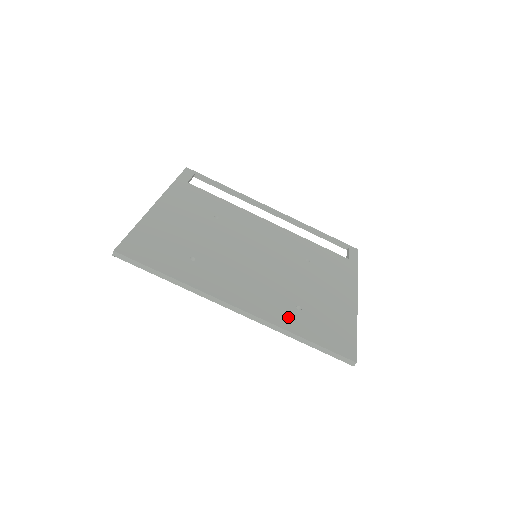
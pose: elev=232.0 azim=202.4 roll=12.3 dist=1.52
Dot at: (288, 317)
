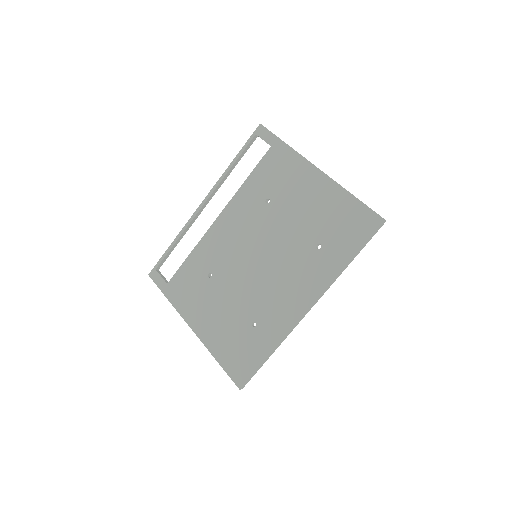
Dot at: (326, 264)
